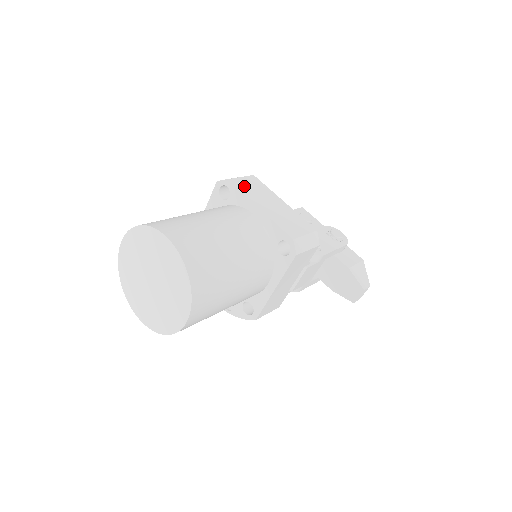
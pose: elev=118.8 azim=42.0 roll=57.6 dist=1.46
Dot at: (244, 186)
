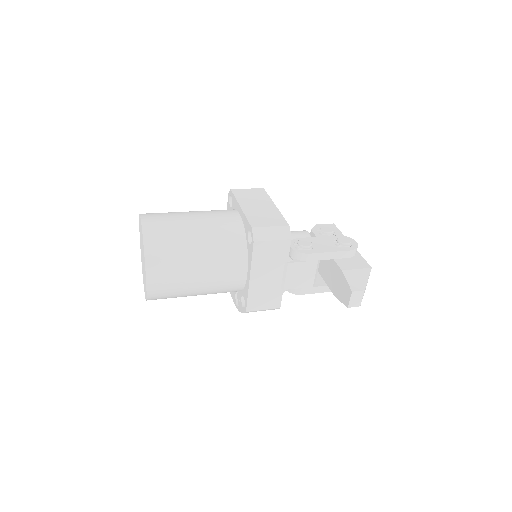
Dot at: (243, 194)
